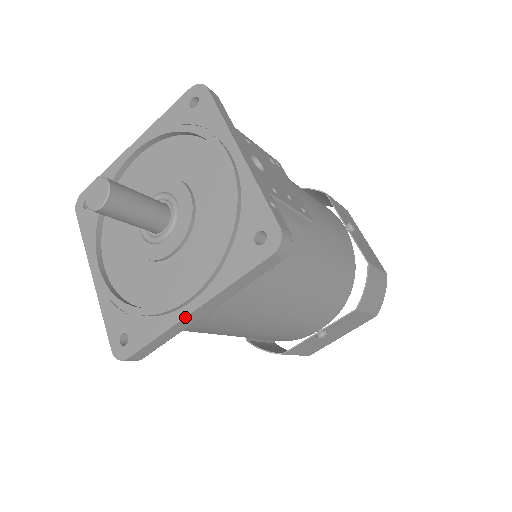
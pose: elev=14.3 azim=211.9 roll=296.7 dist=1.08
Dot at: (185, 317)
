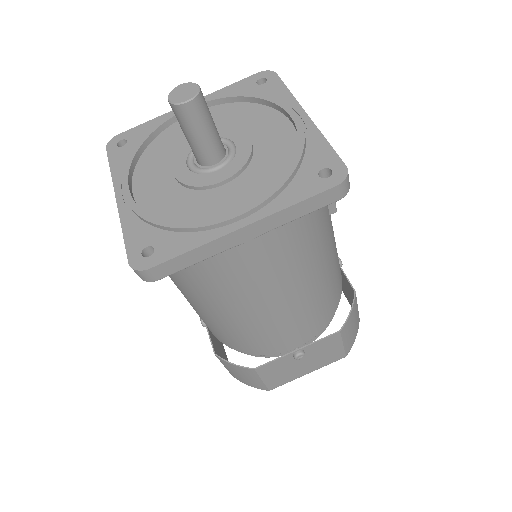
Dot at: (231, 232)
